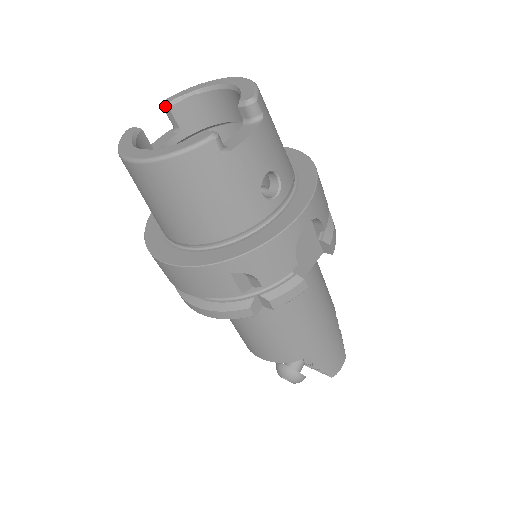
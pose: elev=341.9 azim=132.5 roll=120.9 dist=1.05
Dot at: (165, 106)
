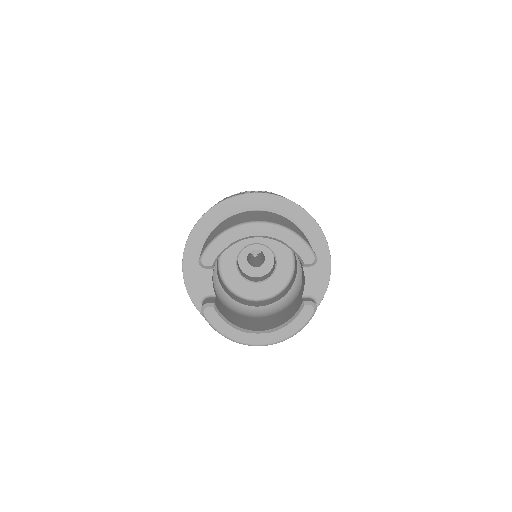
Dot at: (208, 268)
